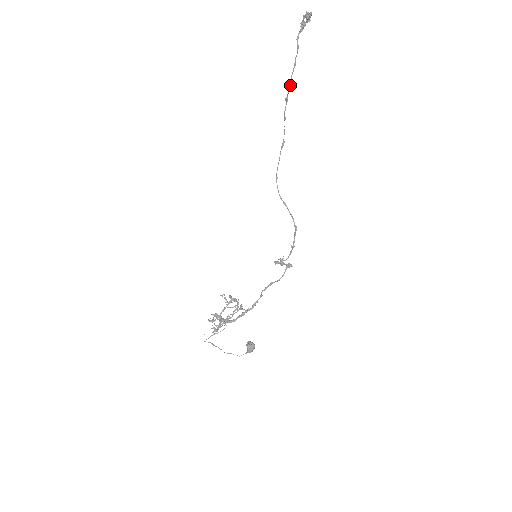
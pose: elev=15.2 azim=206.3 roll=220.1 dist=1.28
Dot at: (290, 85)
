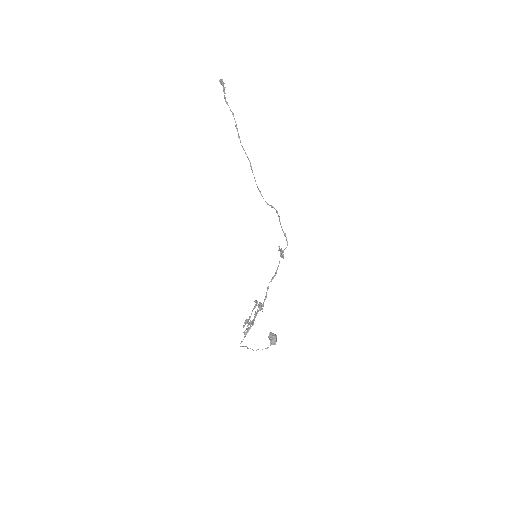
Dot at: (236, 127)
